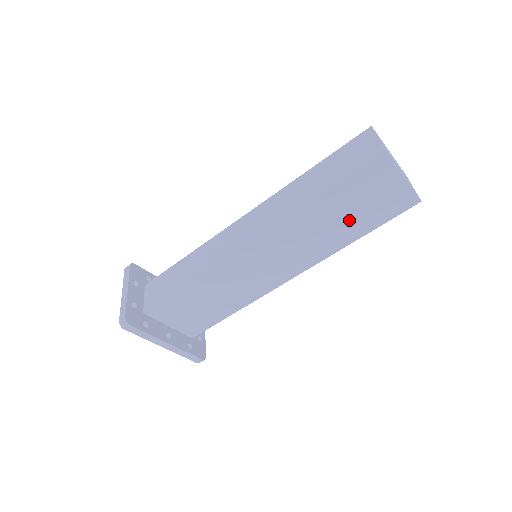
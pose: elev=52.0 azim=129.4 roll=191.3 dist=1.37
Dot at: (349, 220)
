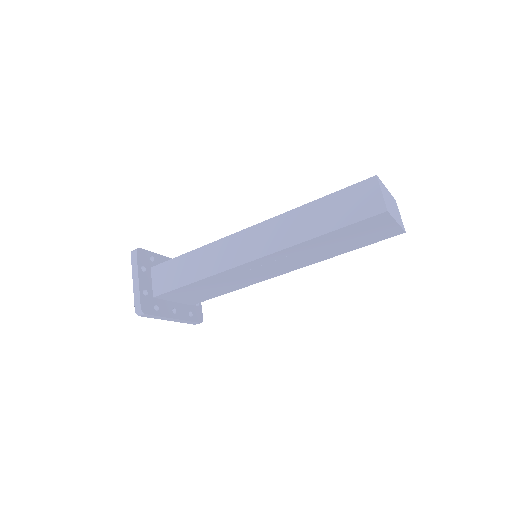
Dot at: (343, 244)
